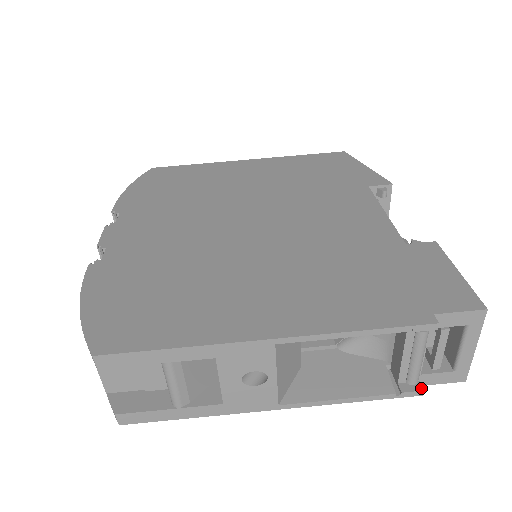
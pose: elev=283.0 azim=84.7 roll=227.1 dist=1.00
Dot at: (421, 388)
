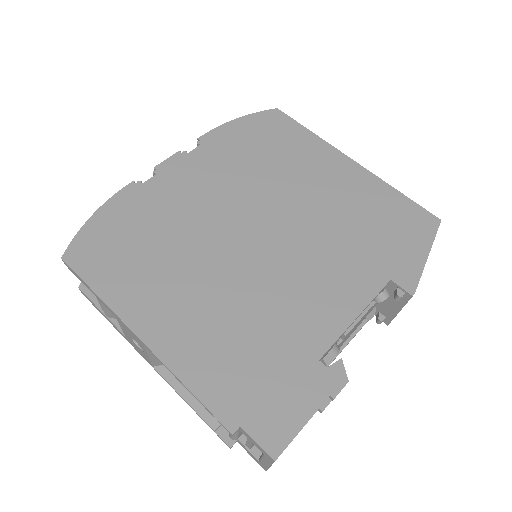
Dot at: (231, 445)
